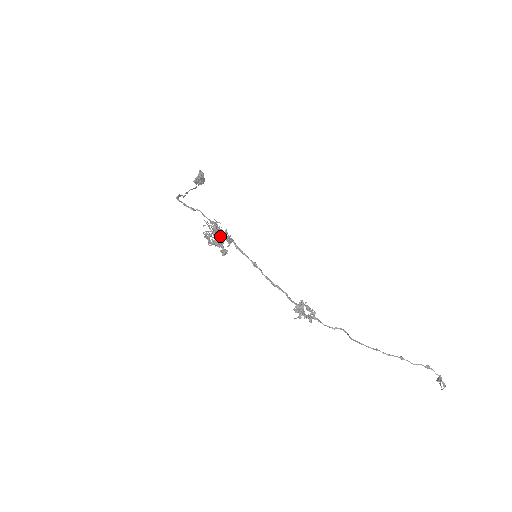
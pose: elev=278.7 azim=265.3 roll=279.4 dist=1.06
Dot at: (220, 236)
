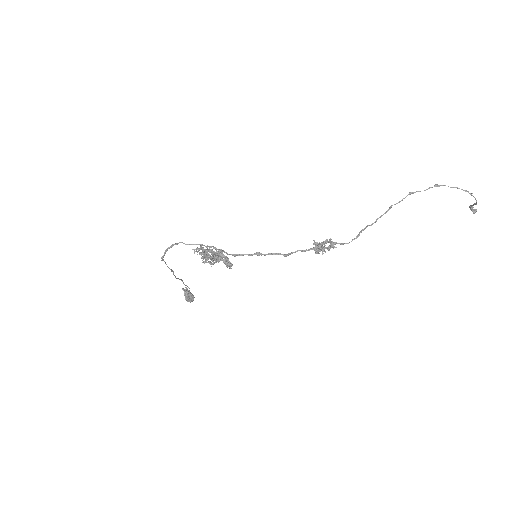
Dot at: (211, 249)
